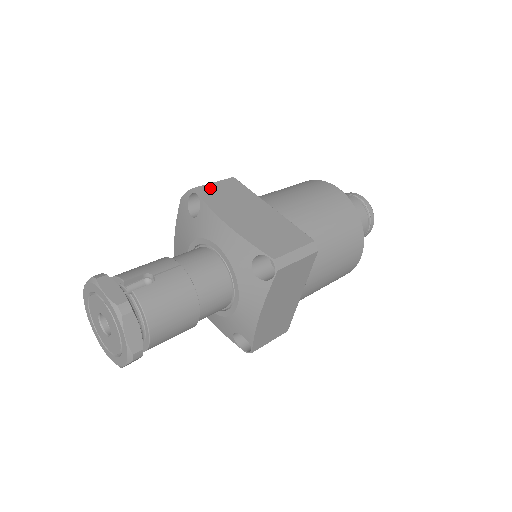
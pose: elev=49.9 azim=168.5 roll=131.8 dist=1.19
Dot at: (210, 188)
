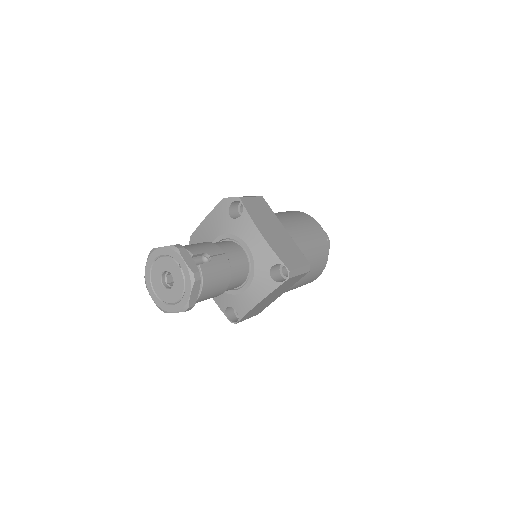
Dot at: (250, 201)
